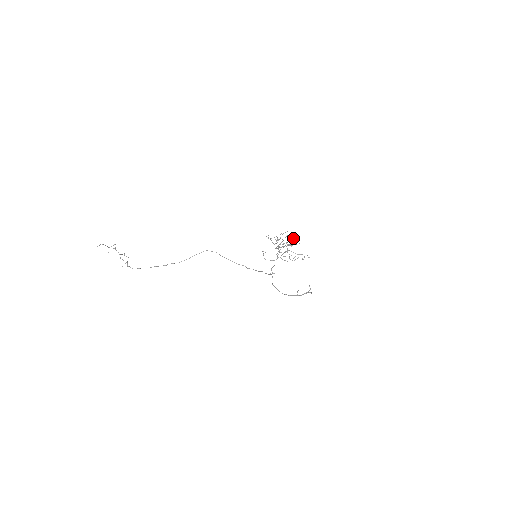
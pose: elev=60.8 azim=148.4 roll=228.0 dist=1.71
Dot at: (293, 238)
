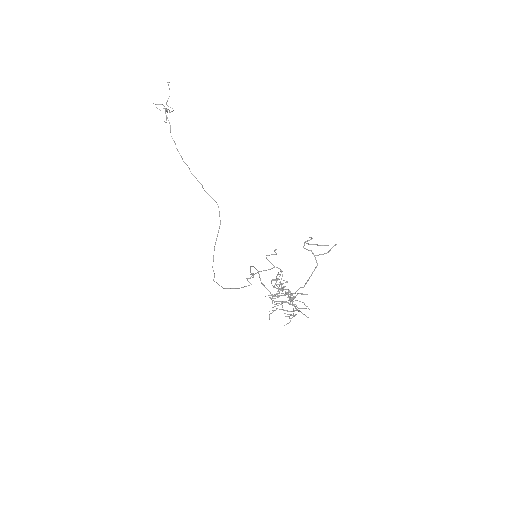
Dot at: occluded
